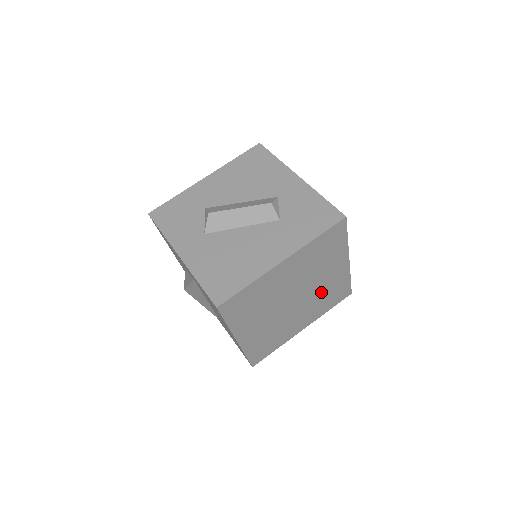
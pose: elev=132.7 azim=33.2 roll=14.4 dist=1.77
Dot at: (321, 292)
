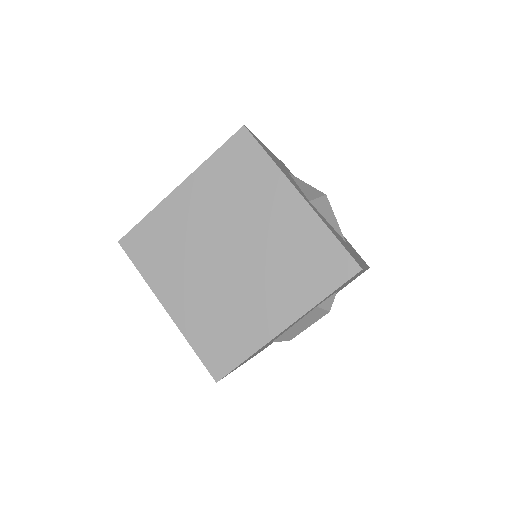
Dot at: (279, 251)
